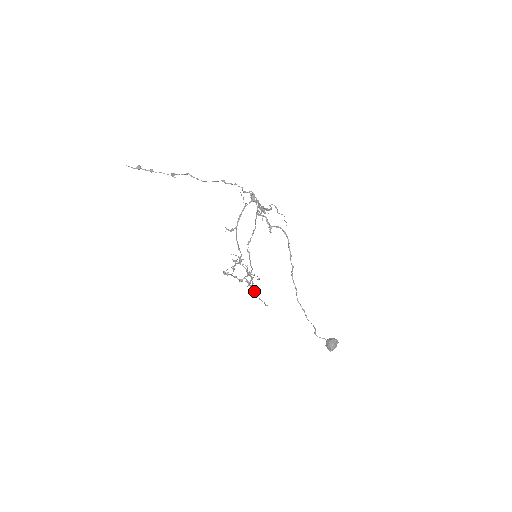
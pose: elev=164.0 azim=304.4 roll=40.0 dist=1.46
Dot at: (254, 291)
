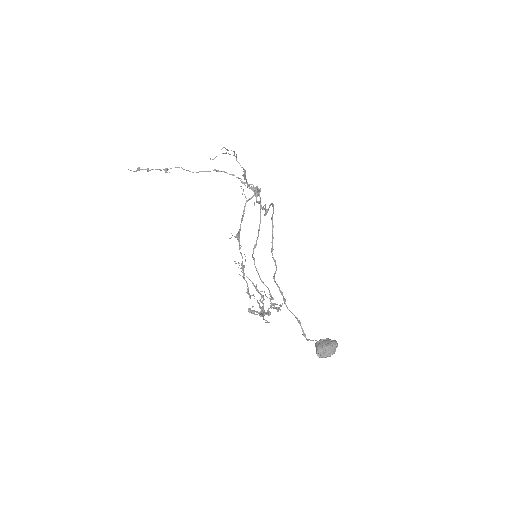
Dot at: (262, 313)
